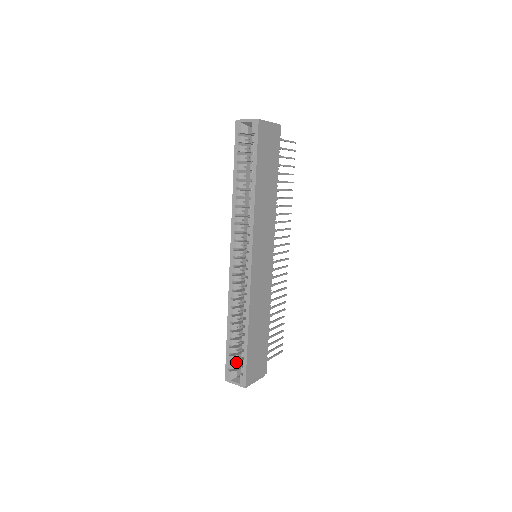
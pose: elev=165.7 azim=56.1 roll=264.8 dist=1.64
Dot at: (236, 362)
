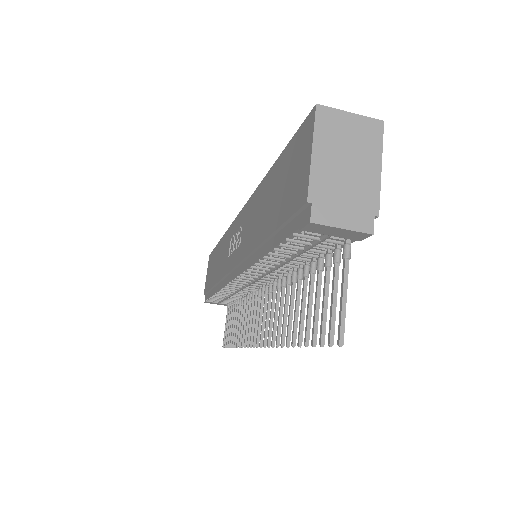
Dot at: occluded
